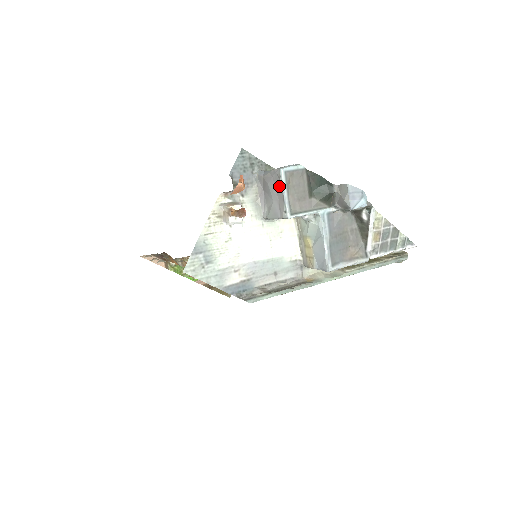
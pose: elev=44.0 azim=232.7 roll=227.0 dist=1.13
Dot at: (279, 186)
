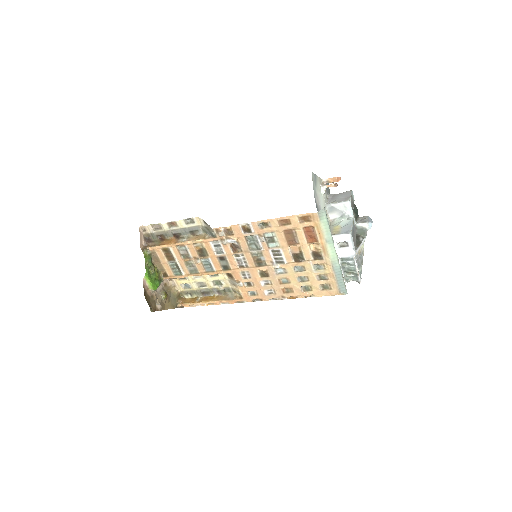
Dot at: (348, 194)
